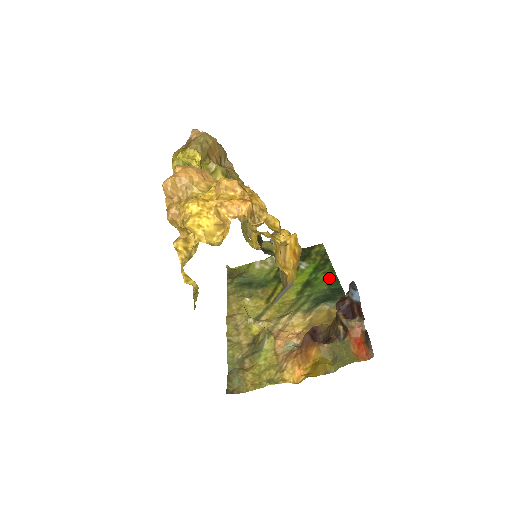
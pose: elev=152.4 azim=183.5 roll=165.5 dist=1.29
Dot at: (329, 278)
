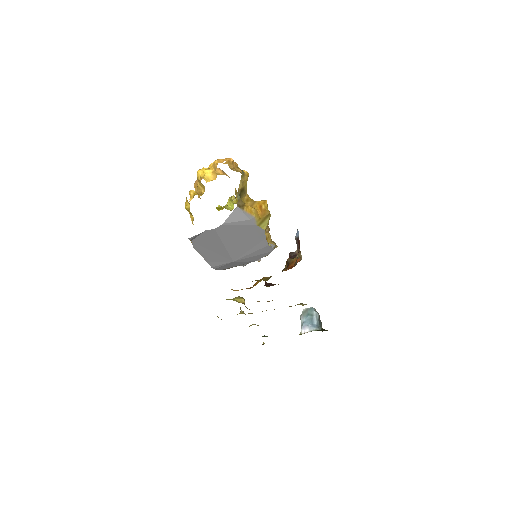
Dot at: occluded
